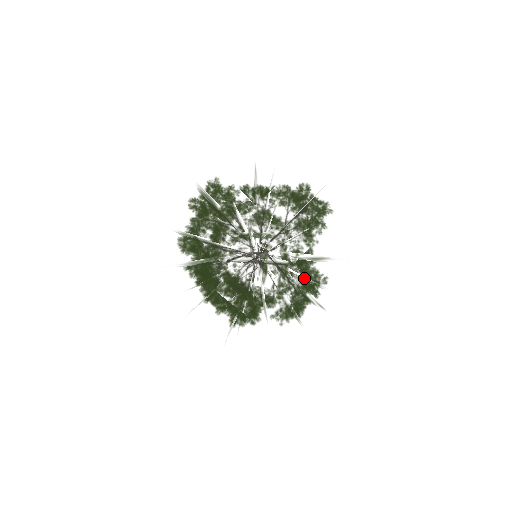
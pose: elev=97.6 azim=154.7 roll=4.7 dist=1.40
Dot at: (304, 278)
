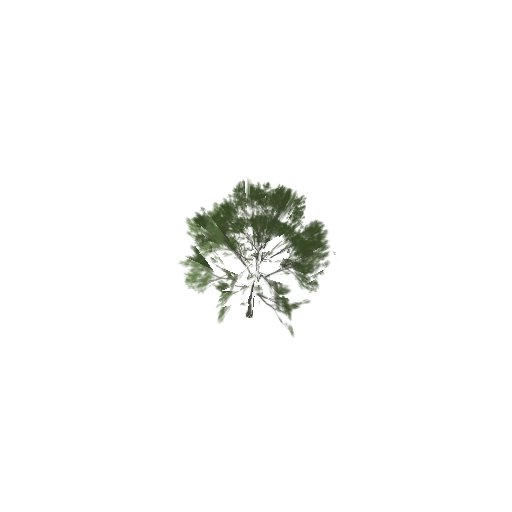
Dot at: occluded
